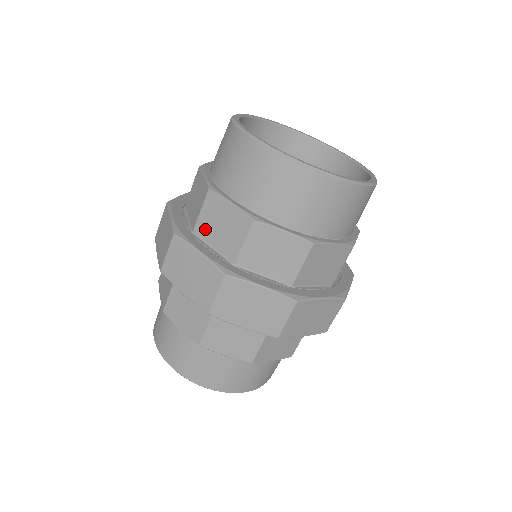
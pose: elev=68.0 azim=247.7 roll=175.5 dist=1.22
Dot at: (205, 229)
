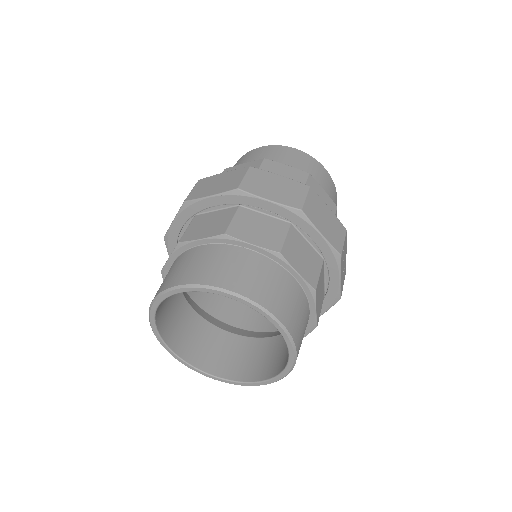
Dot at: occluded
